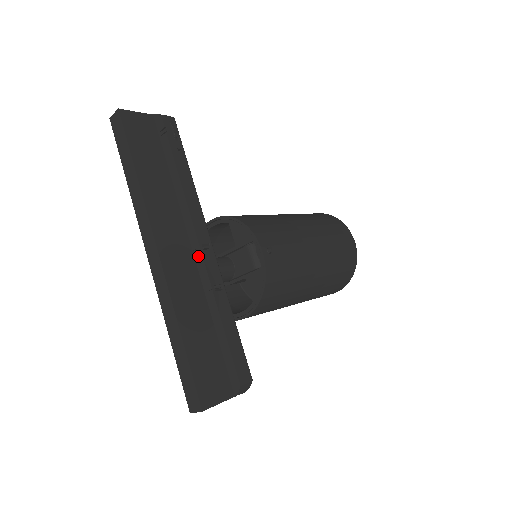
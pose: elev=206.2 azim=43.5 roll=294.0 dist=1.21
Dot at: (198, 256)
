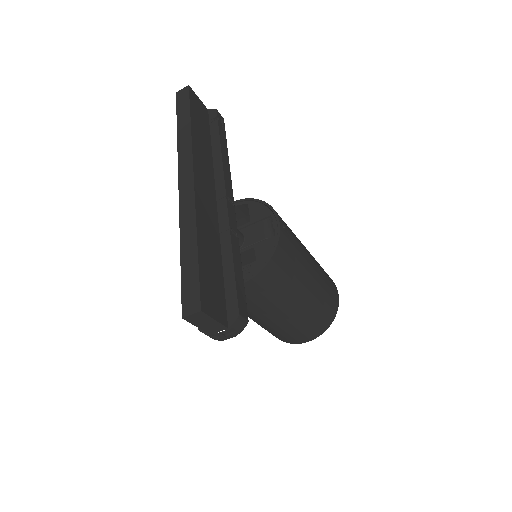
Dot at: (222, 204)
